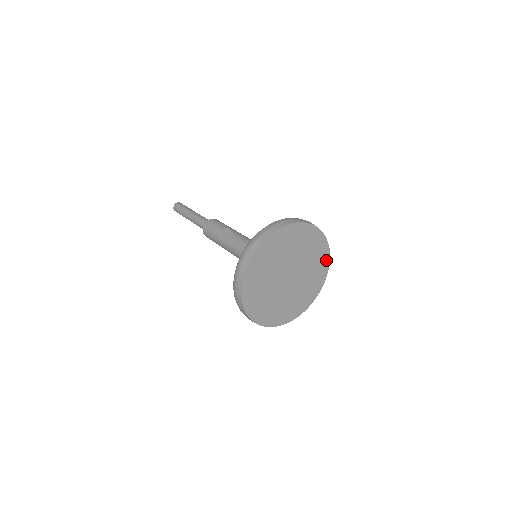
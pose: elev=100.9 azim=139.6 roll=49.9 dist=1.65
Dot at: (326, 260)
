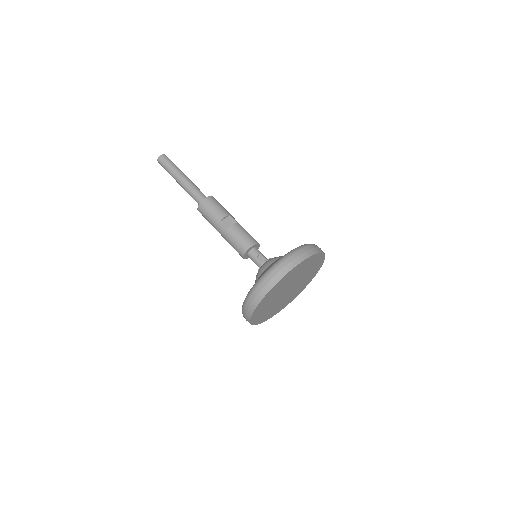
Dot at: (311, 278)
